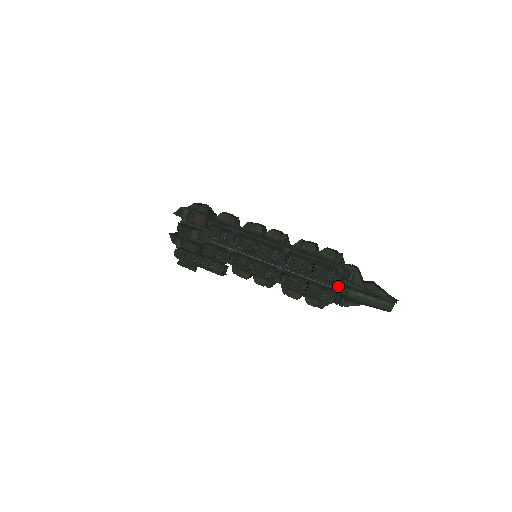
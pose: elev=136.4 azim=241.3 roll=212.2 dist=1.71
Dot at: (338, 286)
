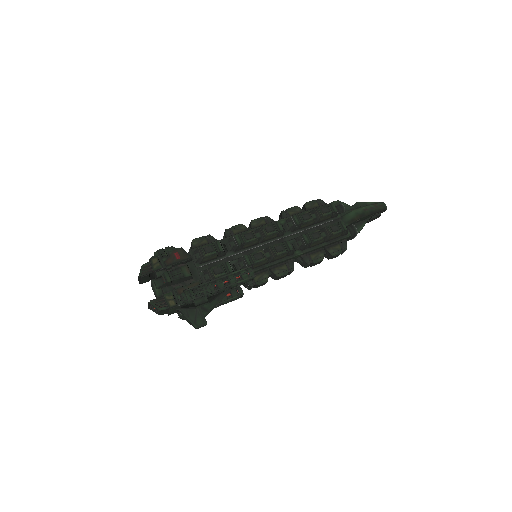
Dot at: (342, 219)
